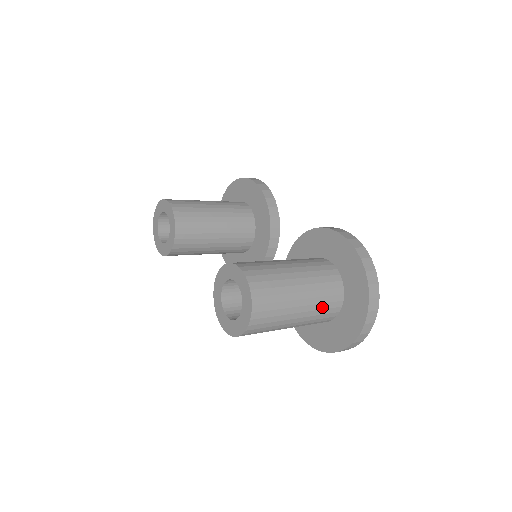
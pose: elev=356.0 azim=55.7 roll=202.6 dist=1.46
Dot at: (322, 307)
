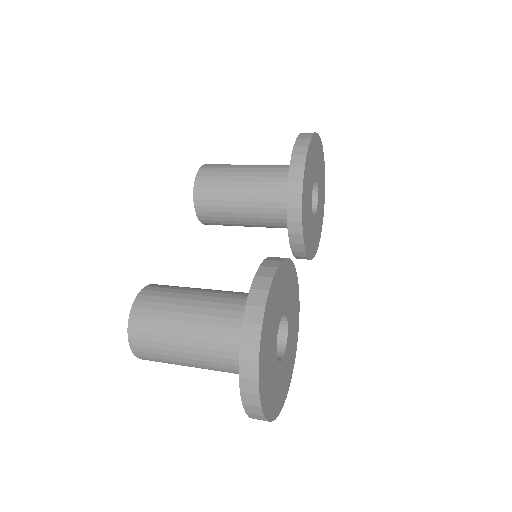
Dot at: (223, 366)
